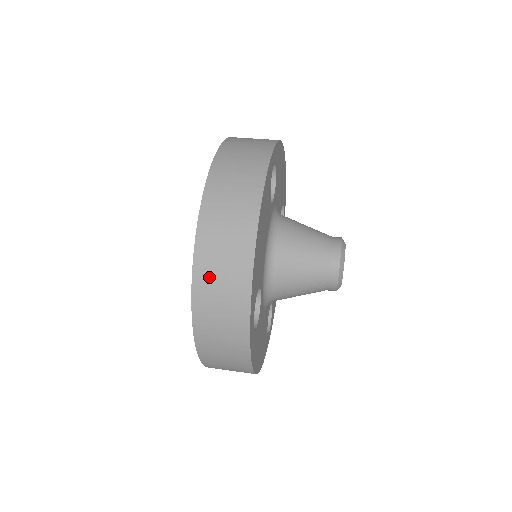
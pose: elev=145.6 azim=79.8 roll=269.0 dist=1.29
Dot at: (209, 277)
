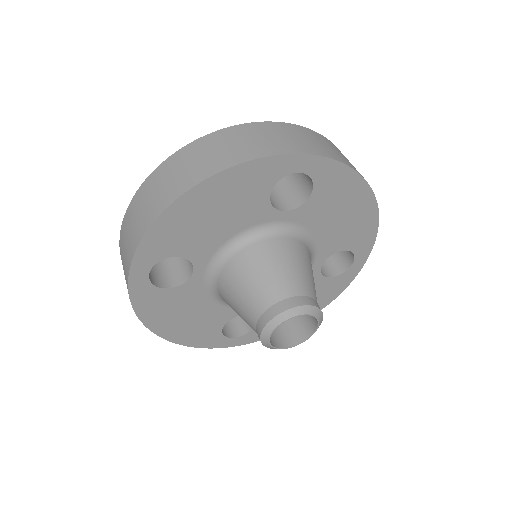
Dot at: (141, 200)
